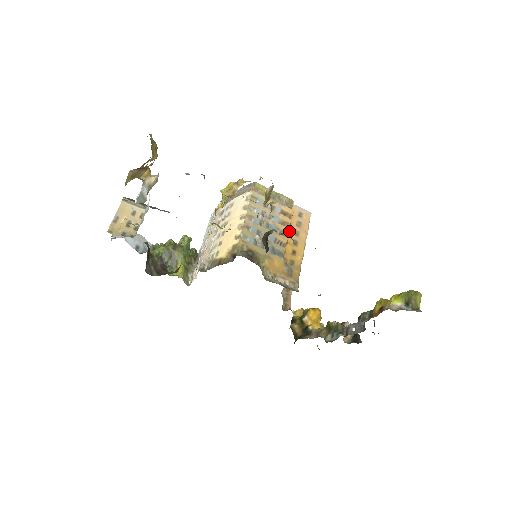
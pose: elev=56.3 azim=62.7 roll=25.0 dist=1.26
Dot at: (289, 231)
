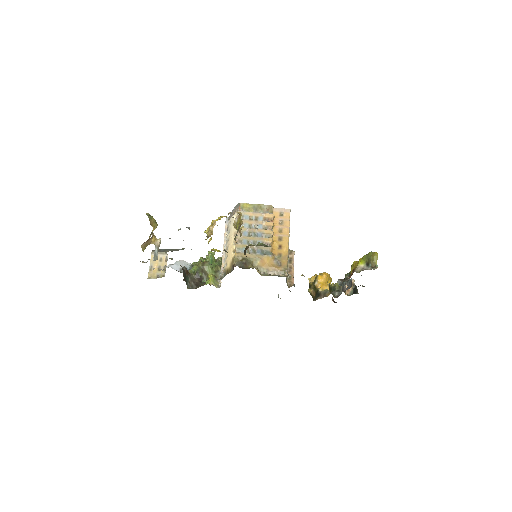
Dot at: (272, 232)
